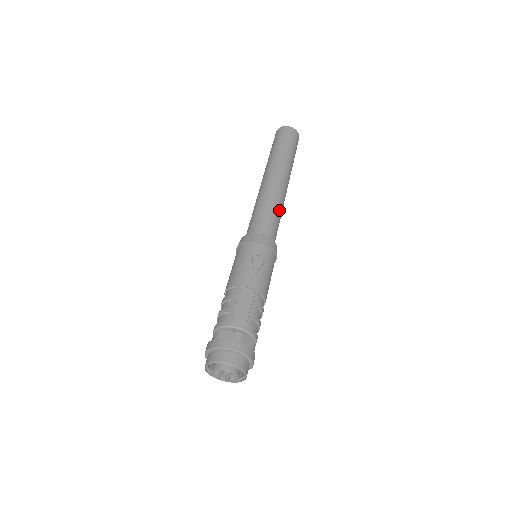
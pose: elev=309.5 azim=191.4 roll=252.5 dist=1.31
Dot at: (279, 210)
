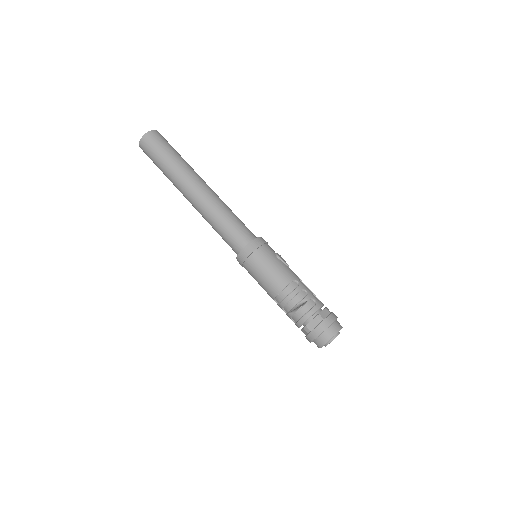
Dot at: occluded
